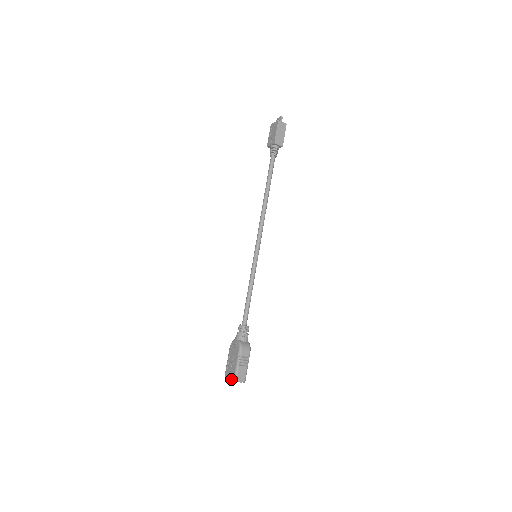
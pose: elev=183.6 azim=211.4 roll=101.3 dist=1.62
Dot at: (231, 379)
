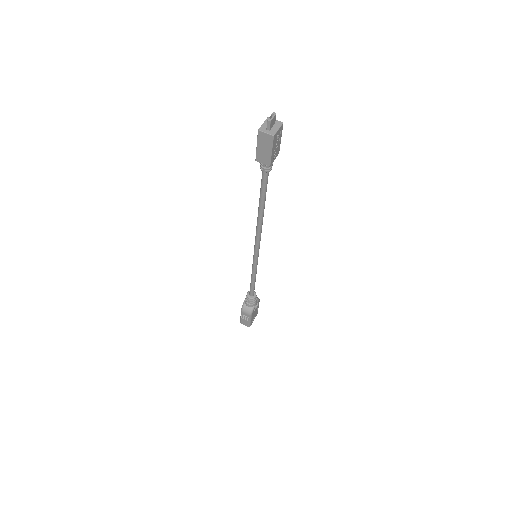
Dot at: occluded
